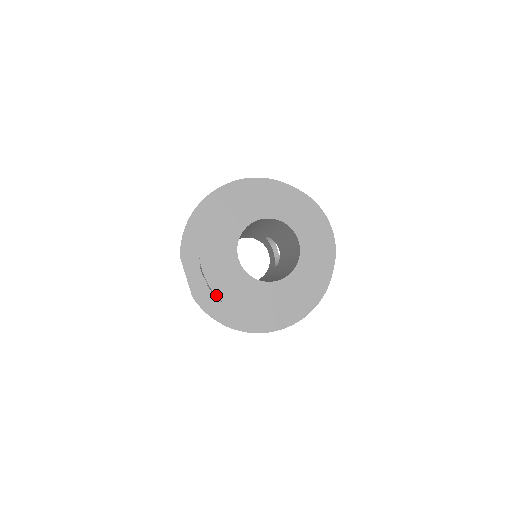
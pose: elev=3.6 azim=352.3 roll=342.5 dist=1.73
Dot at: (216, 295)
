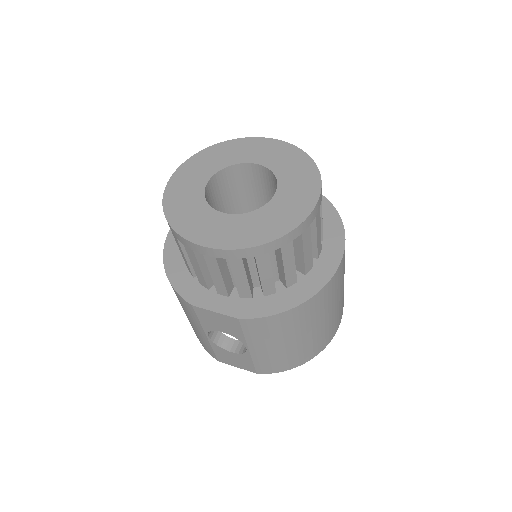
Dot at: (240, 249)
